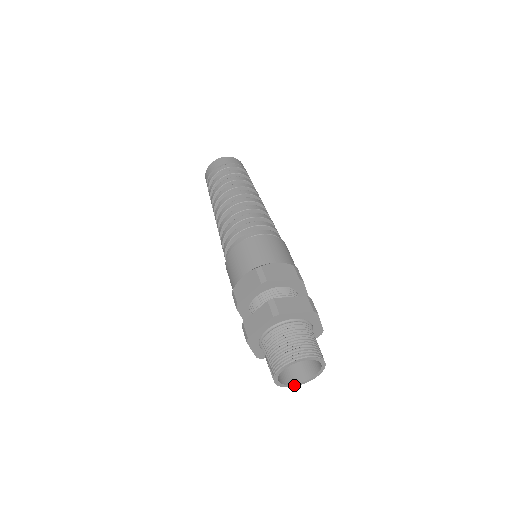
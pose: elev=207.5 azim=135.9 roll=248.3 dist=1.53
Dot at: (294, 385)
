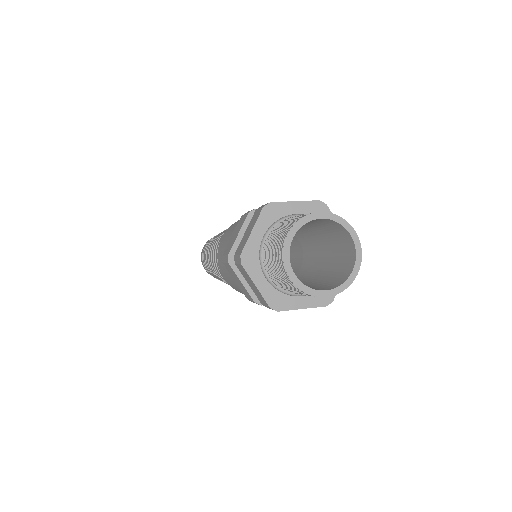
Dot at: (328, 293)
